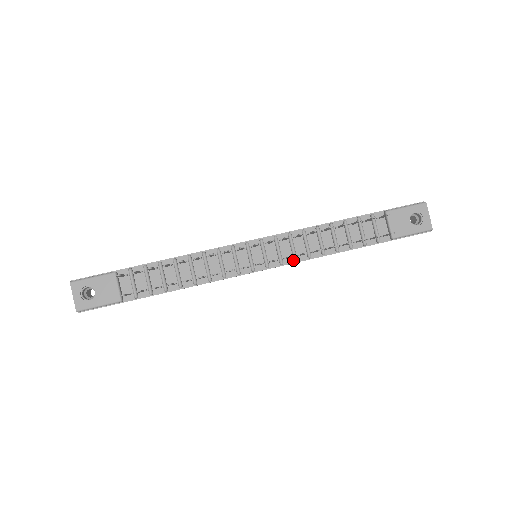
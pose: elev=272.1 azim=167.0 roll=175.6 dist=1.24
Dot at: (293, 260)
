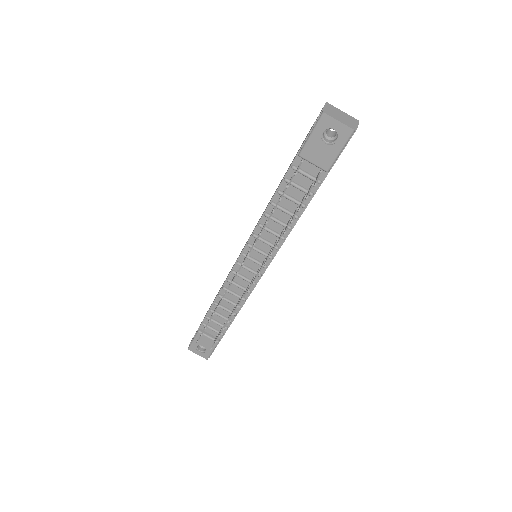
Dot at: (276, 249)
